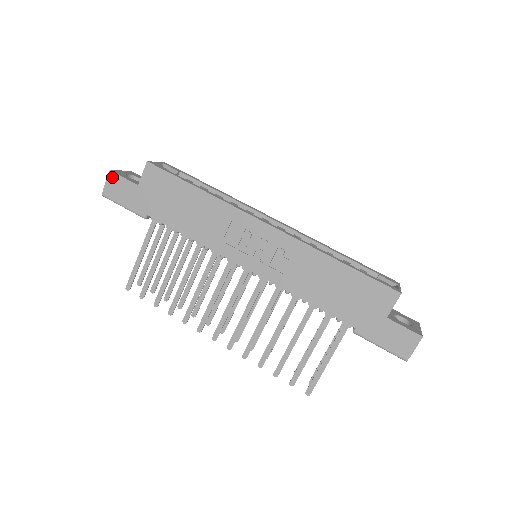
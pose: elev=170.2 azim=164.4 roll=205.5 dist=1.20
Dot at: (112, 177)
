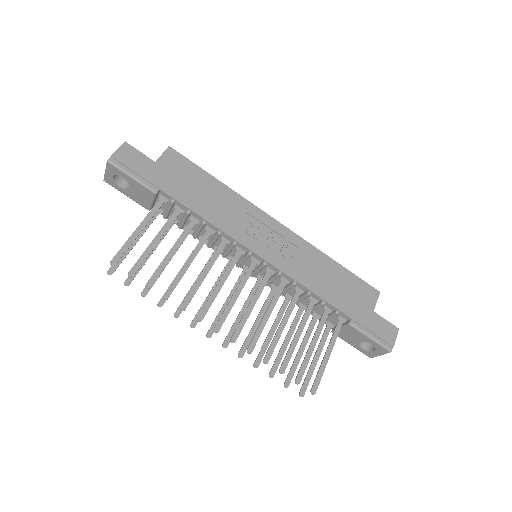
Dot at: (126, 147)
